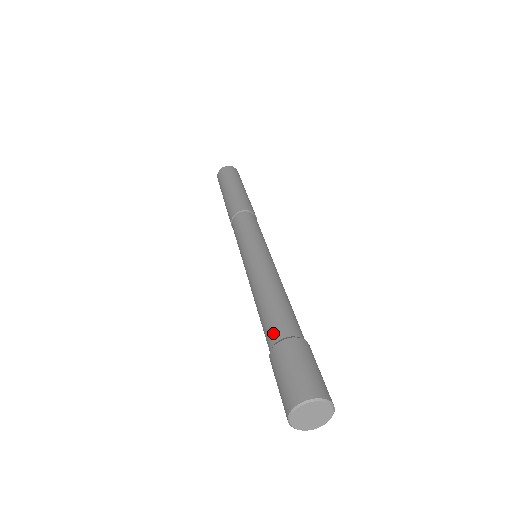
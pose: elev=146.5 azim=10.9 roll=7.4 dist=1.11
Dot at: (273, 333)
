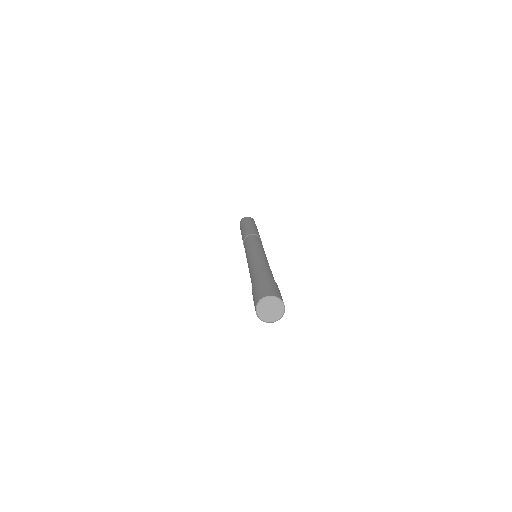
Dot at: occluded
